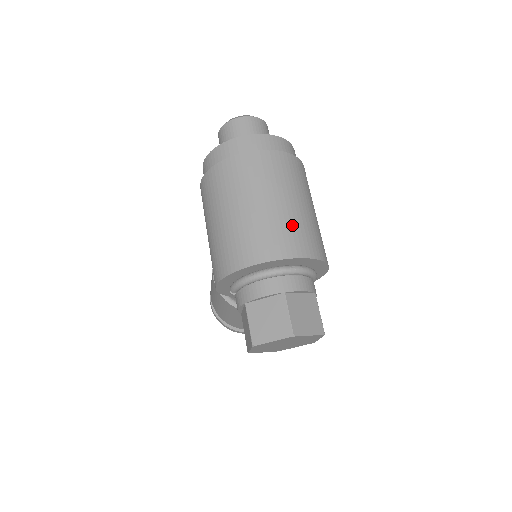
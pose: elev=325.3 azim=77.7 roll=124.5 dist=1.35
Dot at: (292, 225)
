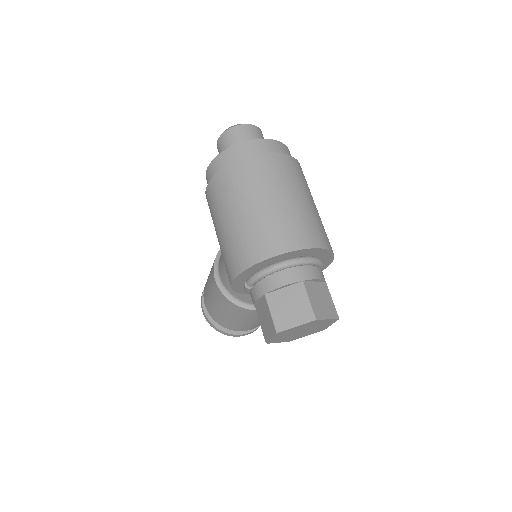
Dot at: (304, 219)
